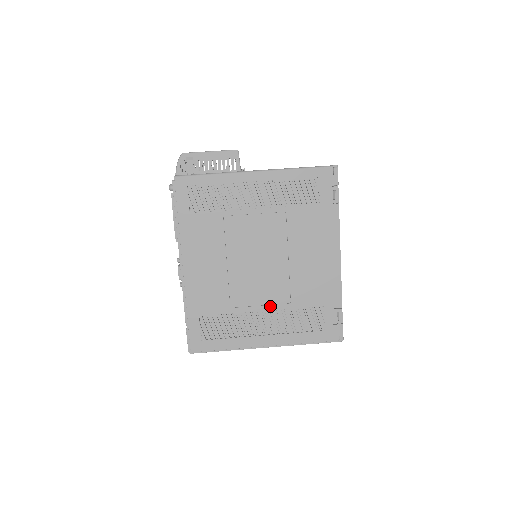
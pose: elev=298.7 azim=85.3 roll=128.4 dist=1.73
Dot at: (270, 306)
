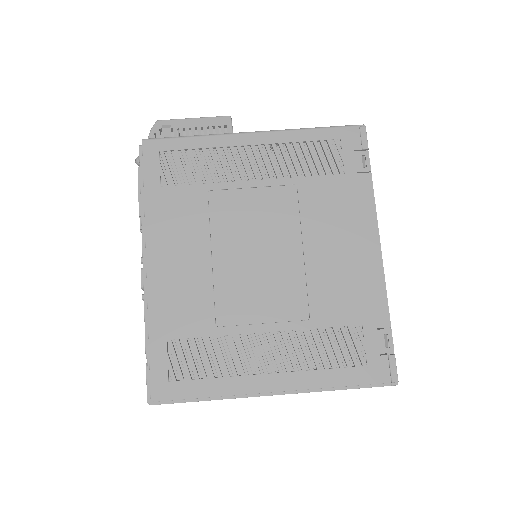
Dot at: (278, 324)
